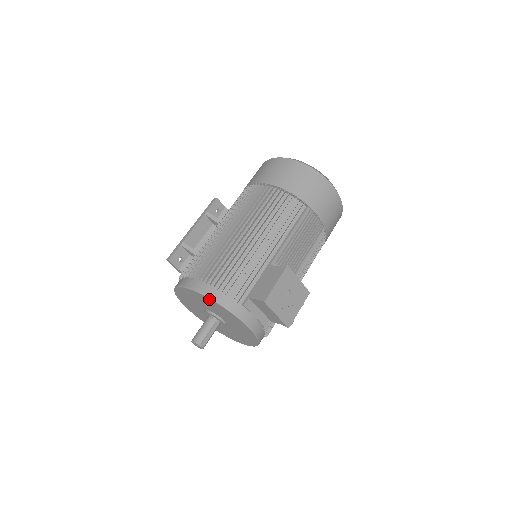
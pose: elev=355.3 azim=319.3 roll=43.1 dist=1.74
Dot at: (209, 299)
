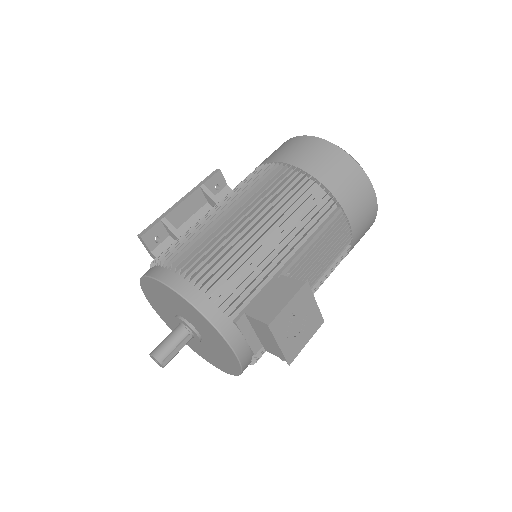
Dot at: (189, 304)
